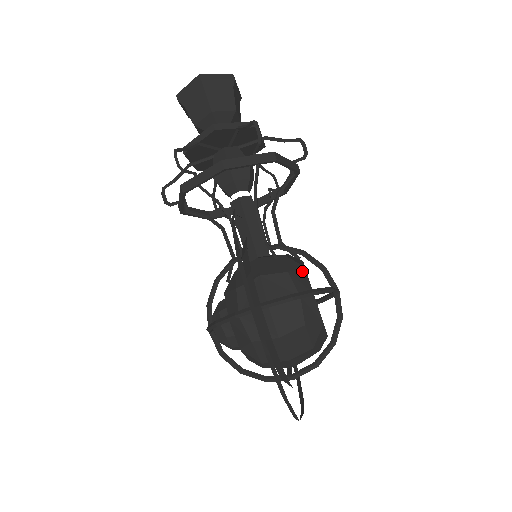
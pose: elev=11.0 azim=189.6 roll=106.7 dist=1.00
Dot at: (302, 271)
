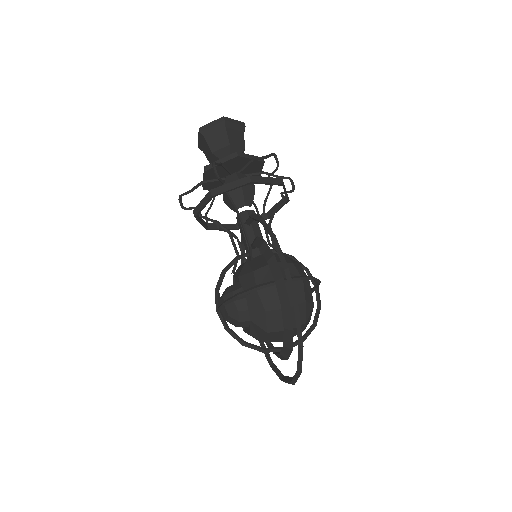
Dot at: (299, 265)
